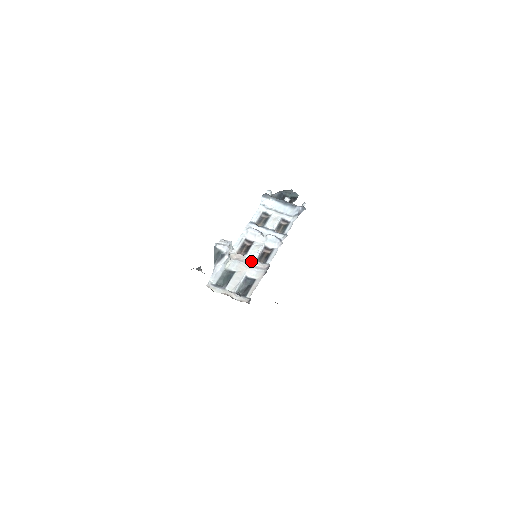
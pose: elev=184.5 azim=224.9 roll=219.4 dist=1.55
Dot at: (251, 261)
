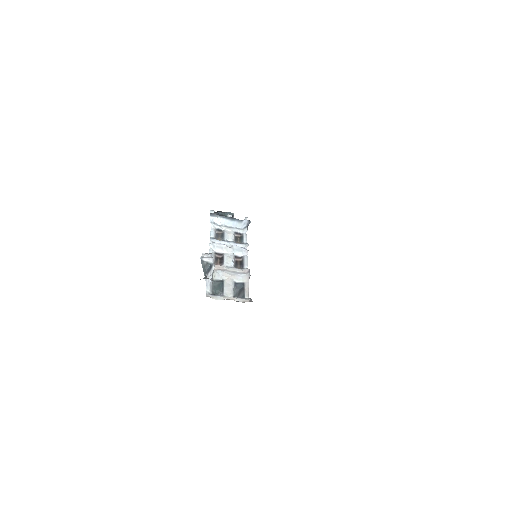
Dot at: (231, 269)
